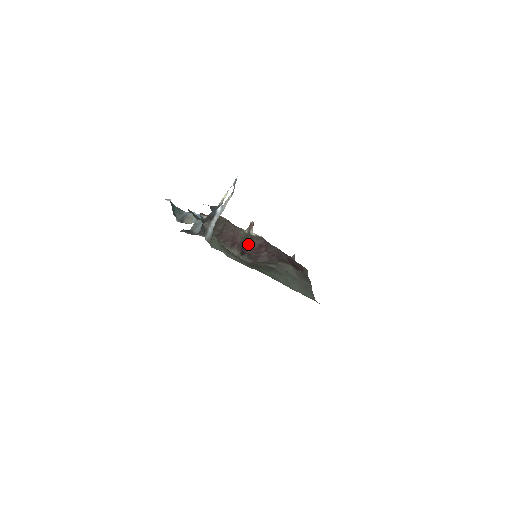
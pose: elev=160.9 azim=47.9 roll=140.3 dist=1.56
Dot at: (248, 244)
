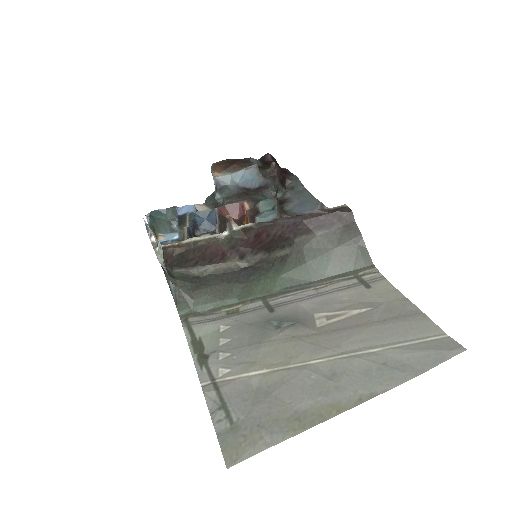
Dot at: (241, 242)
